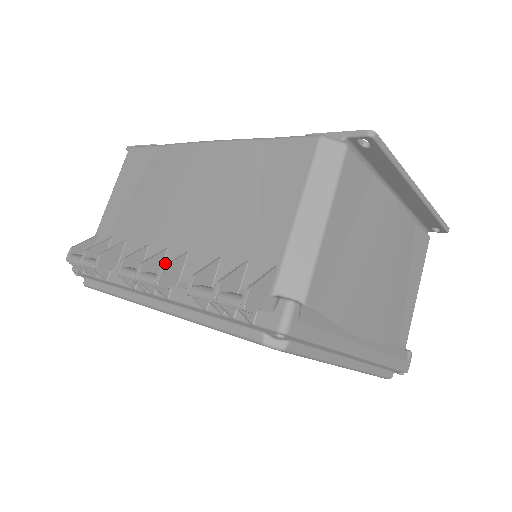
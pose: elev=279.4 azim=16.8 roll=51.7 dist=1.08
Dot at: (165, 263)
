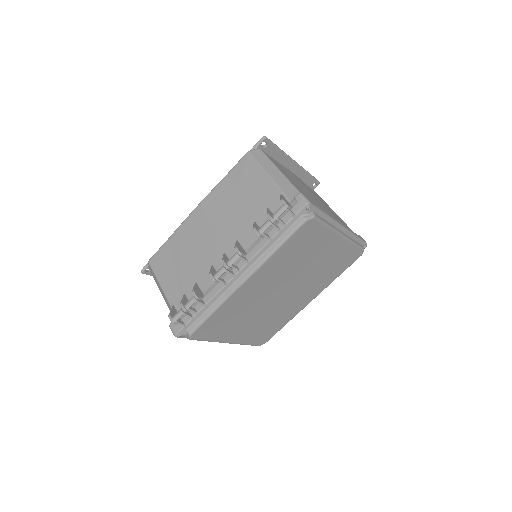
Dot at: (230, 257)
